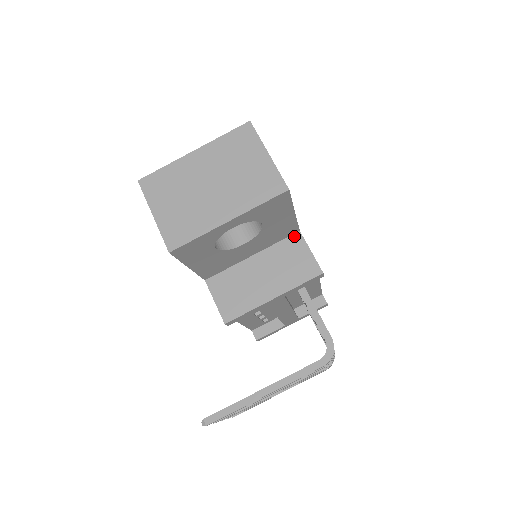
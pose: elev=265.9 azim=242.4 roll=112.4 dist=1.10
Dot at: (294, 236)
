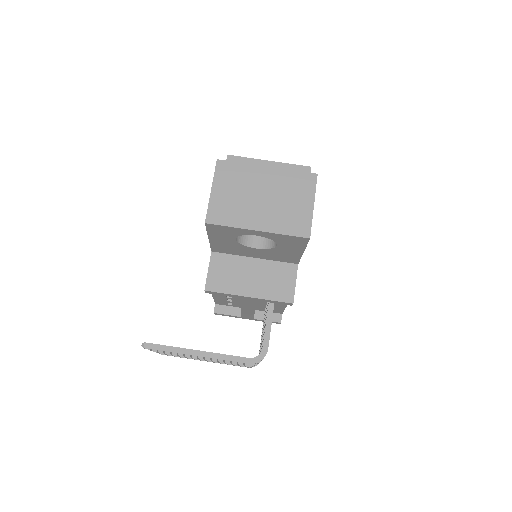
Dot at: (292, 265)
